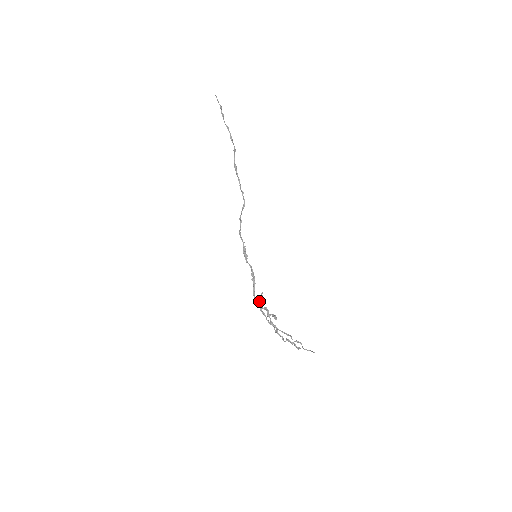
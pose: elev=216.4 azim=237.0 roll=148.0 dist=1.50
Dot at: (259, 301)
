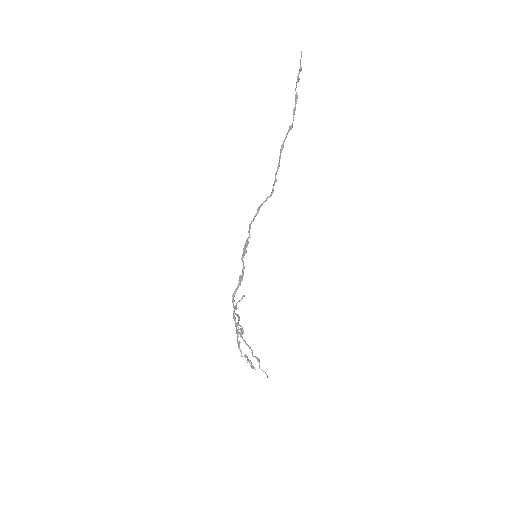
Dot at: (236, 304)
